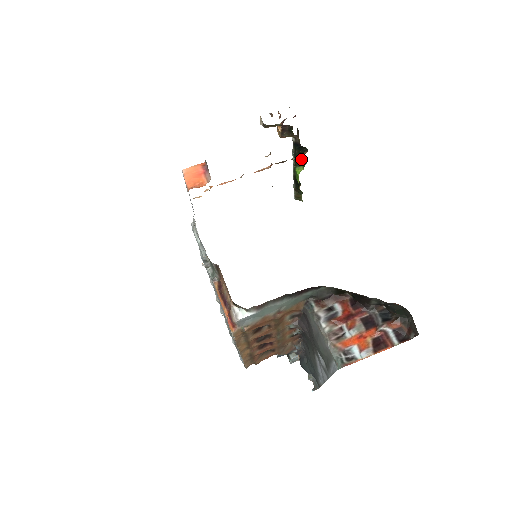
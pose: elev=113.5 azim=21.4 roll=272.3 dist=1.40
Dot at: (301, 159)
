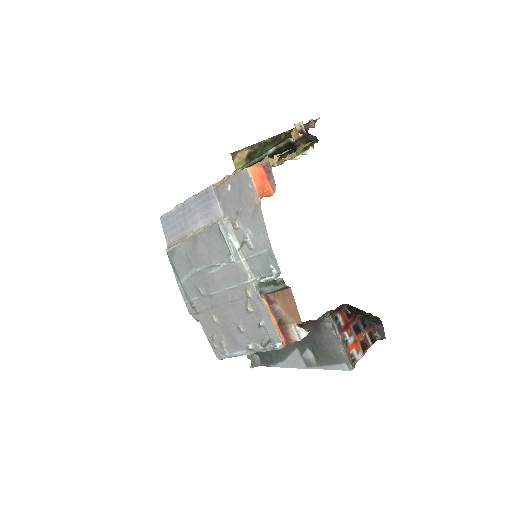
Dot at: (281, 155)
